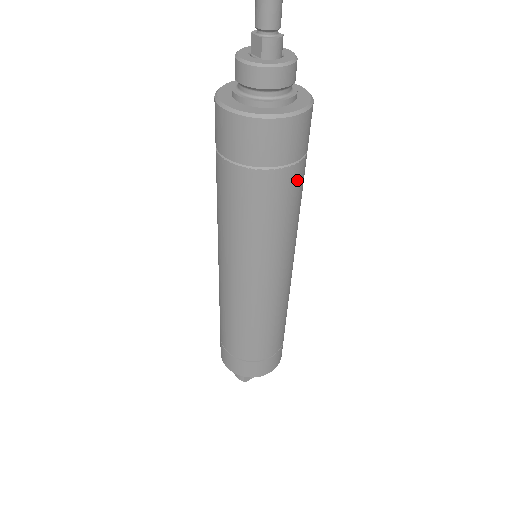
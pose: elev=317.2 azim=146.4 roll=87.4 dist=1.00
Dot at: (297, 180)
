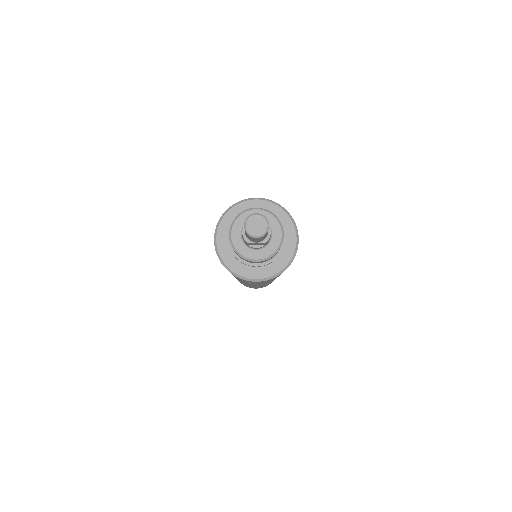
Dot at: occluded
